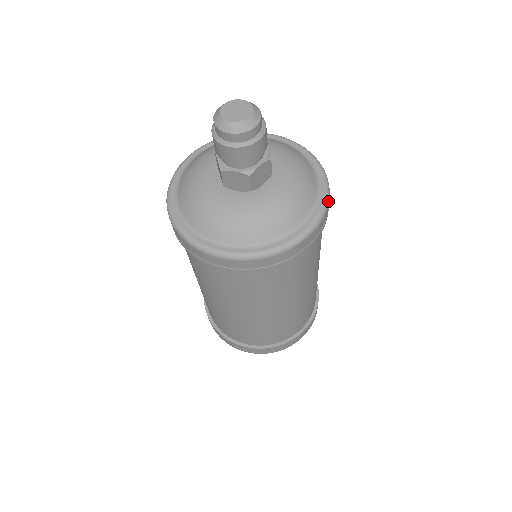
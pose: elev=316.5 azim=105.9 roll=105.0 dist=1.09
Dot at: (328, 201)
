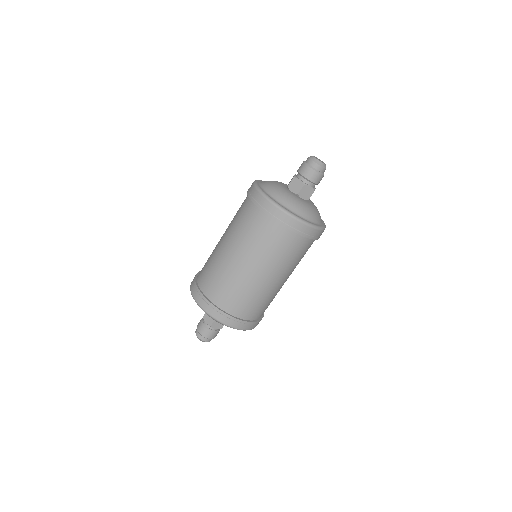
Dot at: (322, 229)
